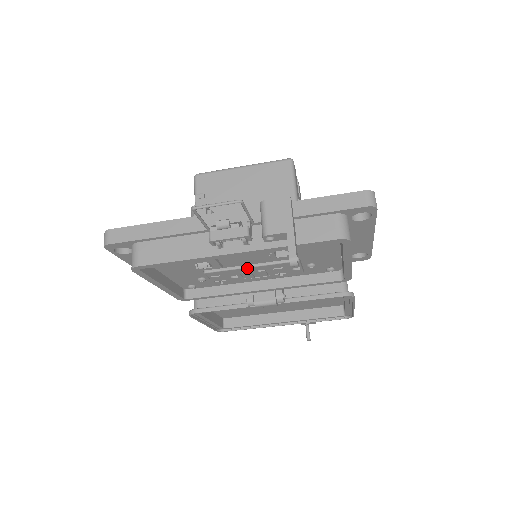
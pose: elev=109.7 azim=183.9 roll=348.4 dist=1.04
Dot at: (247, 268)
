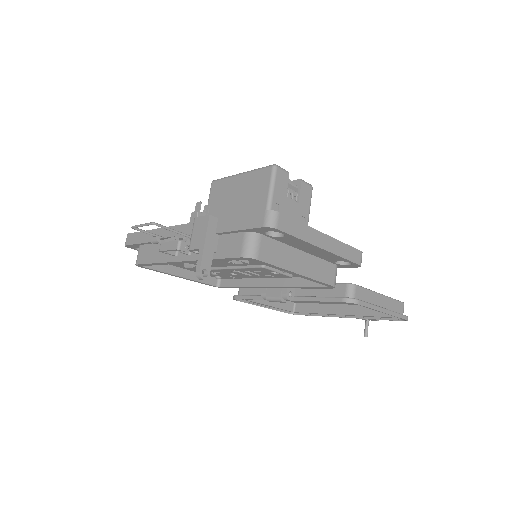
Dot at: (231, 269)
